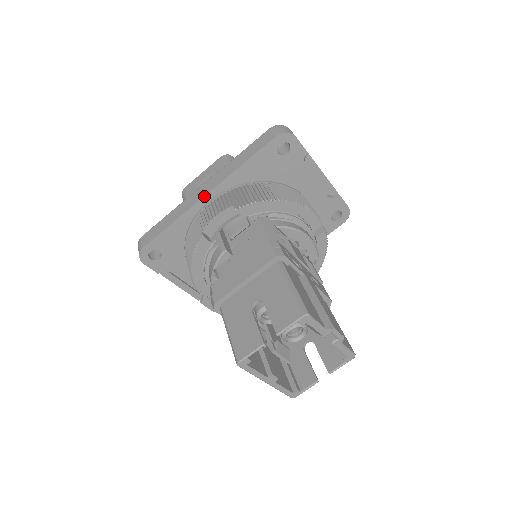
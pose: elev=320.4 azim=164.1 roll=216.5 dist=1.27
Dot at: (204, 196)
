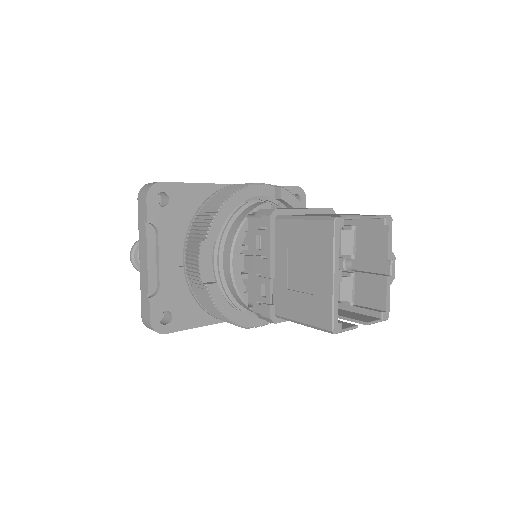
Dot at: occluded
